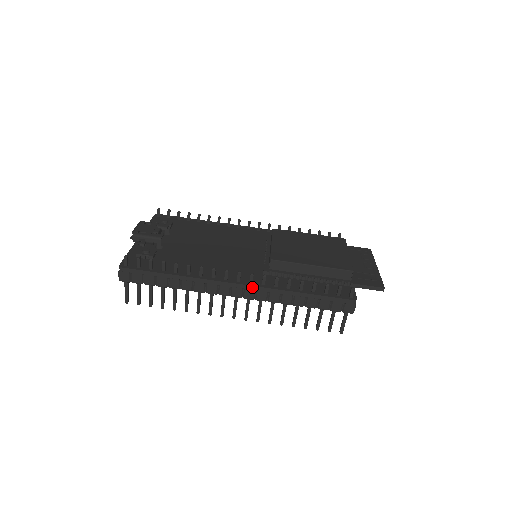
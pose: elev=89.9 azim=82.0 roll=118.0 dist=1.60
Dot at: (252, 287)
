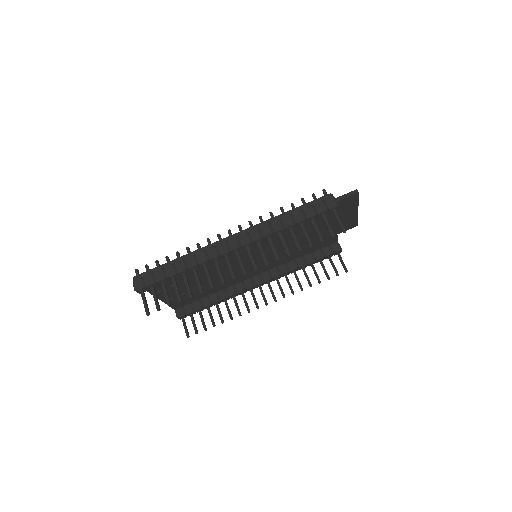
Dot at: (243, 232)
